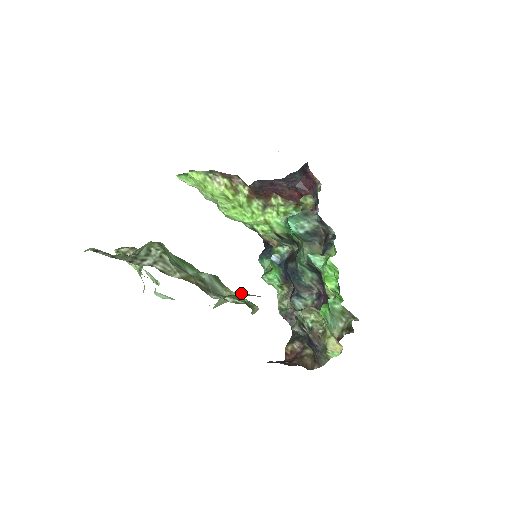
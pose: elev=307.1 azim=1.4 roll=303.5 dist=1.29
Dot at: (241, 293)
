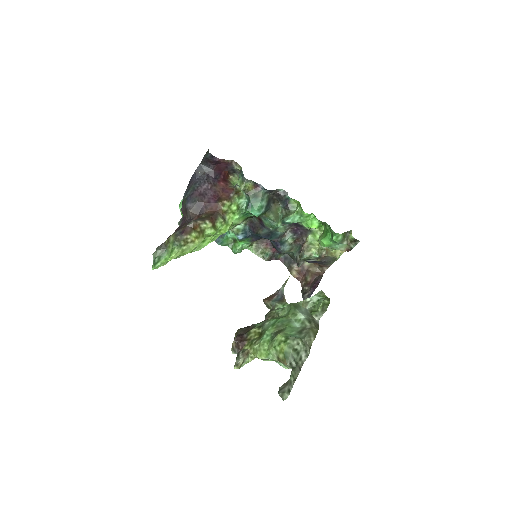
Dot at: (280, 288)
